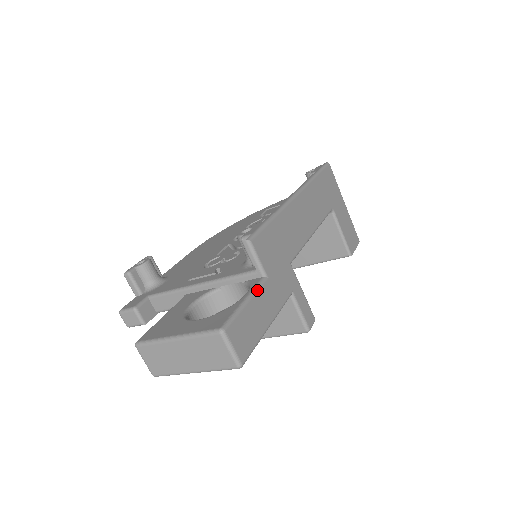
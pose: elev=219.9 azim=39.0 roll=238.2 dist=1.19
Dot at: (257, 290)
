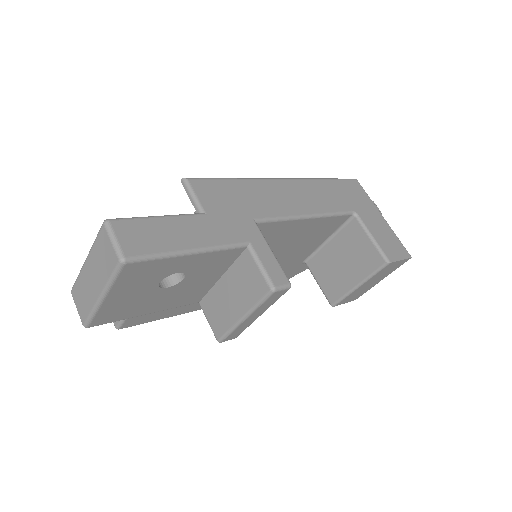
Dot at: (182, 215)
